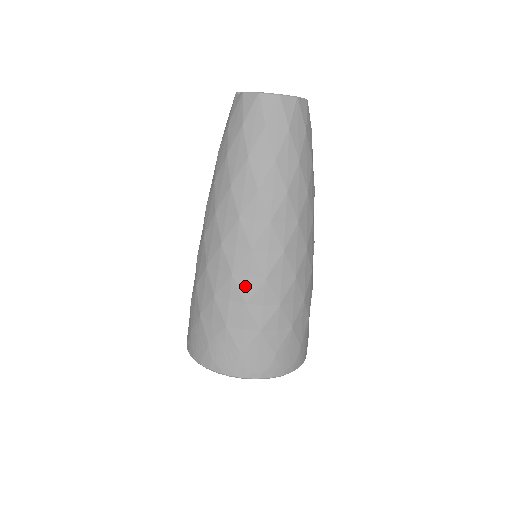
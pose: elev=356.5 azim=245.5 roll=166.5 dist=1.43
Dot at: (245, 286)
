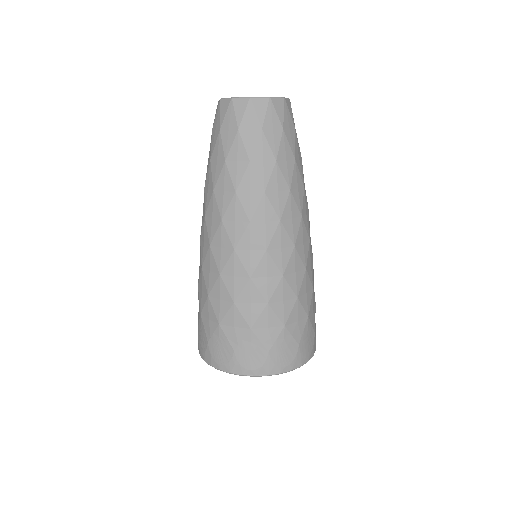
Dot at: (232, 285)
